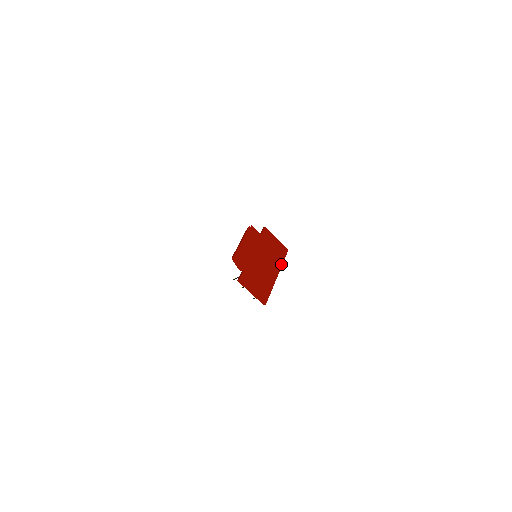
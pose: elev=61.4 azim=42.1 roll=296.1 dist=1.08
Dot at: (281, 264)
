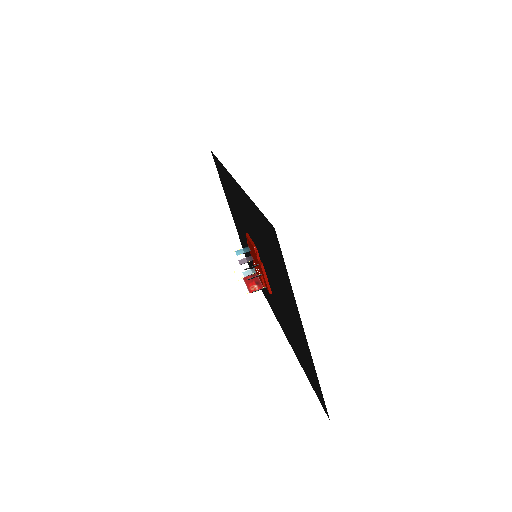
Dot at: occluded
